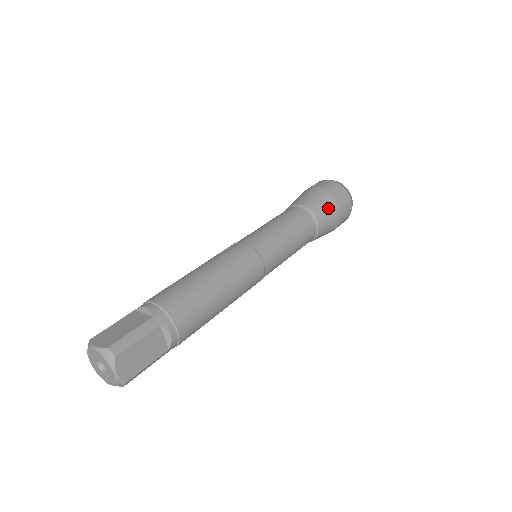
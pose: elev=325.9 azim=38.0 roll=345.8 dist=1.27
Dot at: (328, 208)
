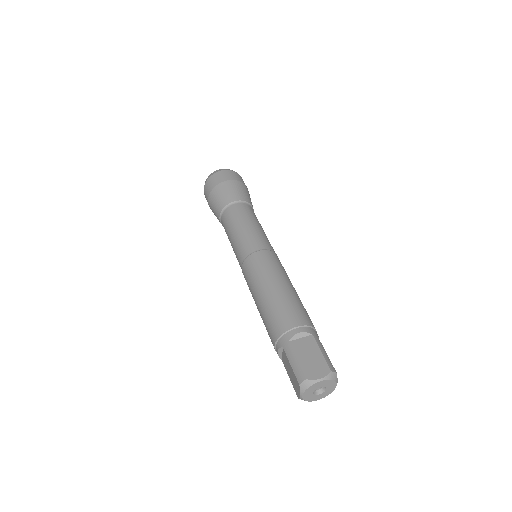
Dot at: (249, 195)
